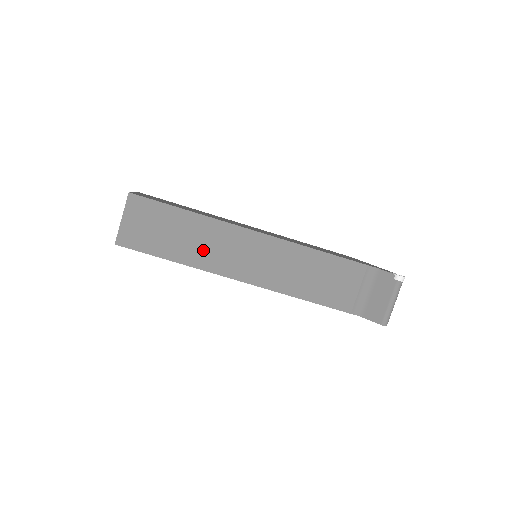
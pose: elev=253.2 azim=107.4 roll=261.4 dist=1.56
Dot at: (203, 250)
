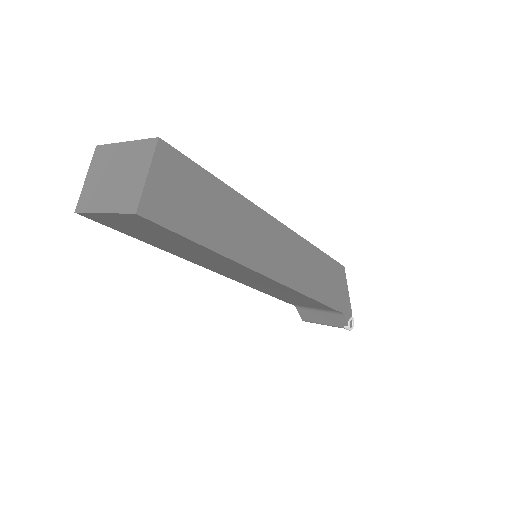
Dot at: (198, 258)
